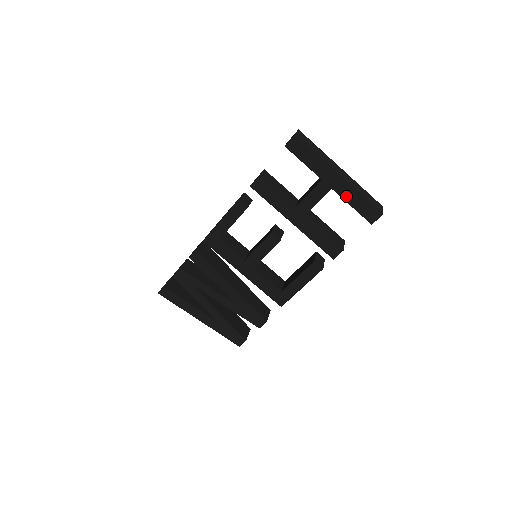
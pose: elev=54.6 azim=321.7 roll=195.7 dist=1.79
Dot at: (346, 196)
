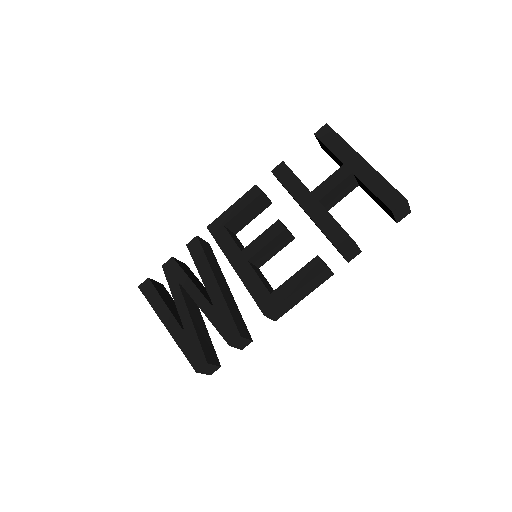
Dot at: (367, 180)
